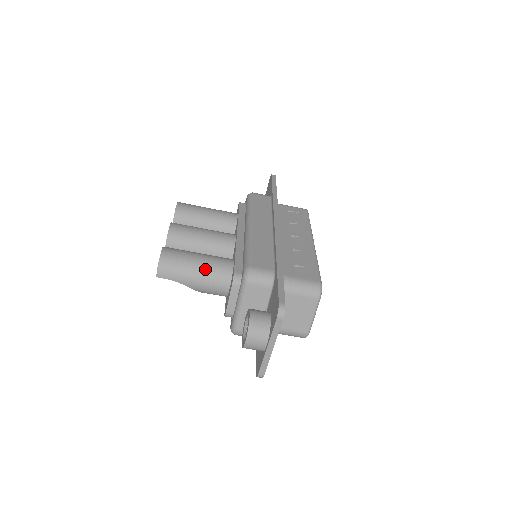
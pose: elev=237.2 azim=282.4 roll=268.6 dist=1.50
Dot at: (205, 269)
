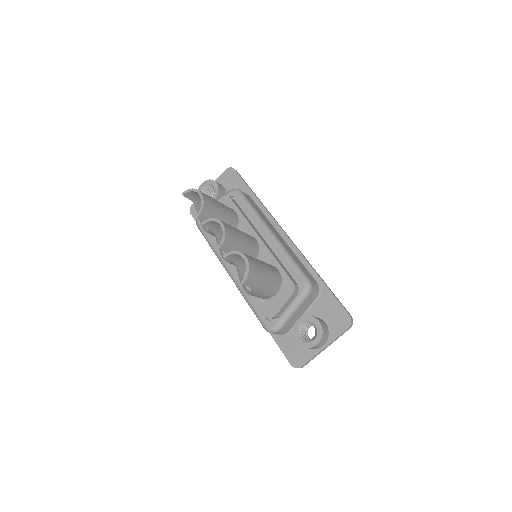
Dot at: (270, 277)
